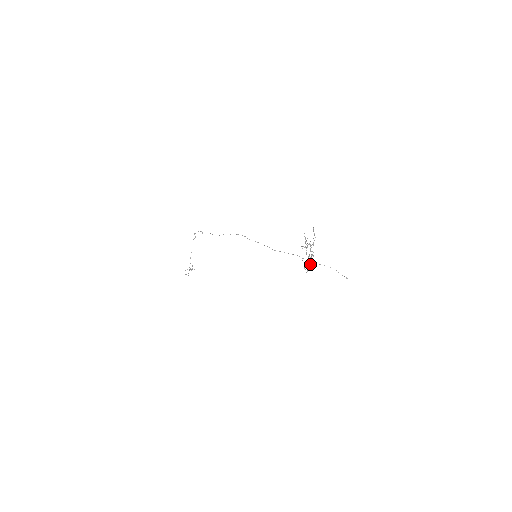
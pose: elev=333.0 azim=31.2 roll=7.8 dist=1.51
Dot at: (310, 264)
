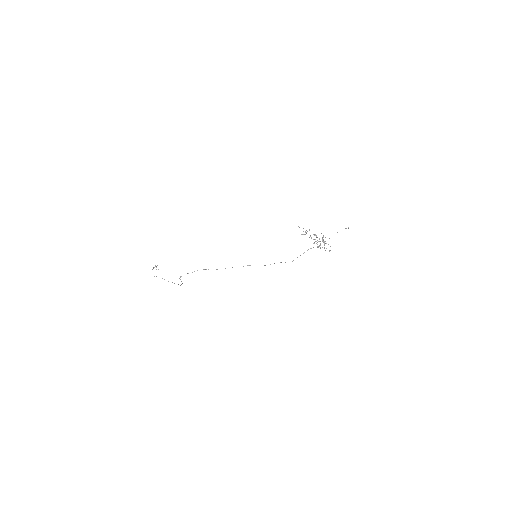
Dot at: occluded
